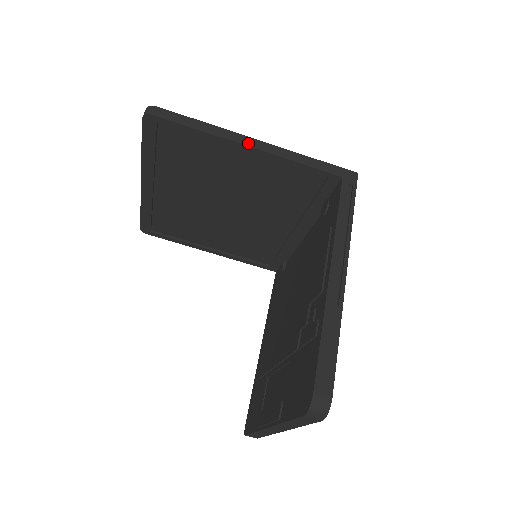
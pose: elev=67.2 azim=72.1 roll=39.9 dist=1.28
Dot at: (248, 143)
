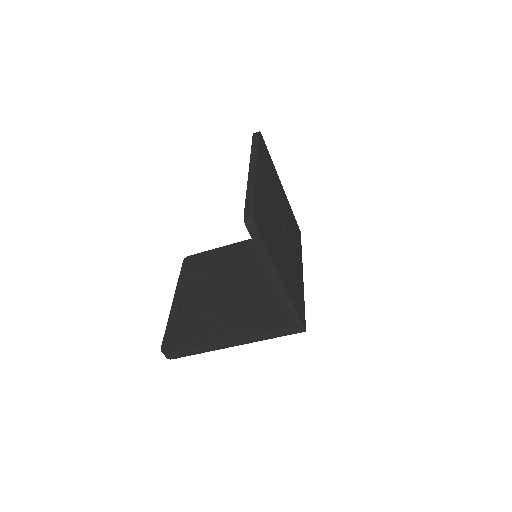
Dot at: (275, 280)
